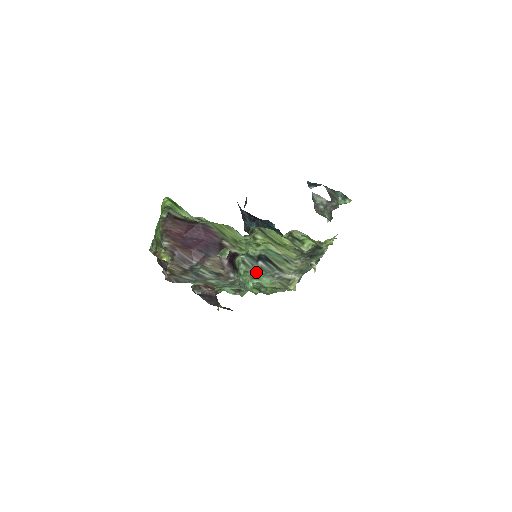
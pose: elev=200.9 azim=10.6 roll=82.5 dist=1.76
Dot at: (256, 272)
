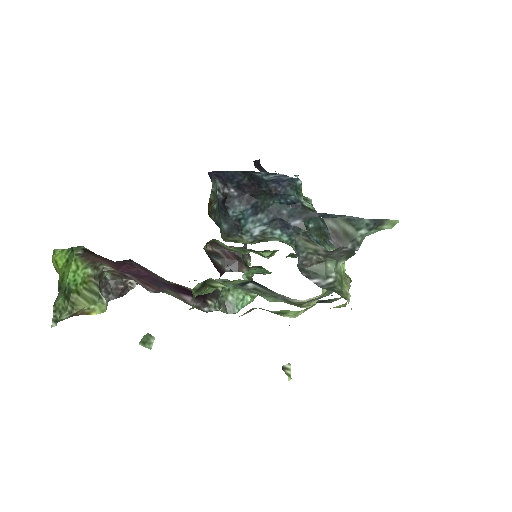
Dot at: (249, 291)
